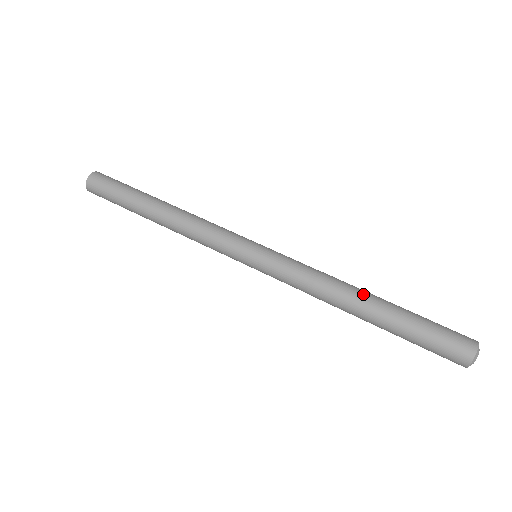
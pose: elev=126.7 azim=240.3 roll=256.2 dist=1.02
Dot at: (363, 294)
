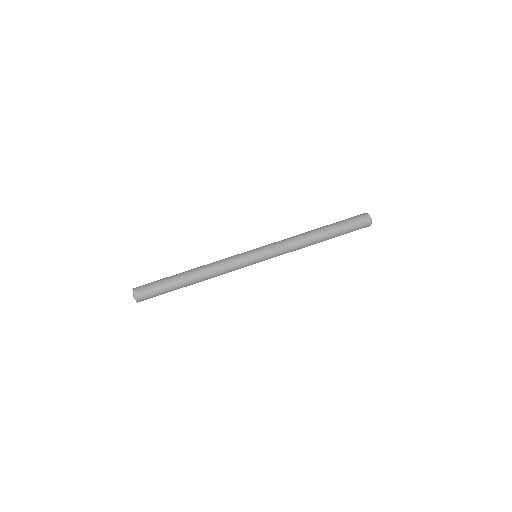
Dot at: (317, 236)
